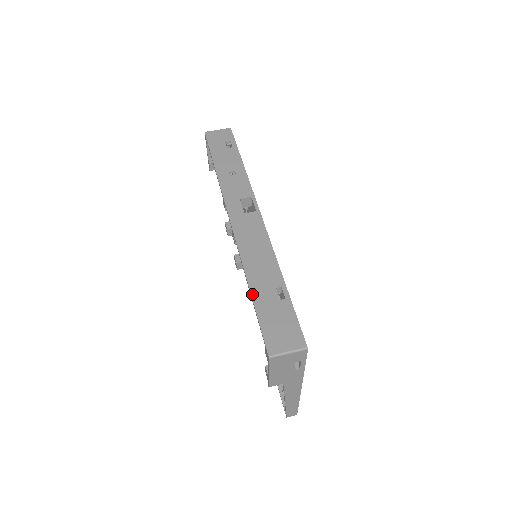
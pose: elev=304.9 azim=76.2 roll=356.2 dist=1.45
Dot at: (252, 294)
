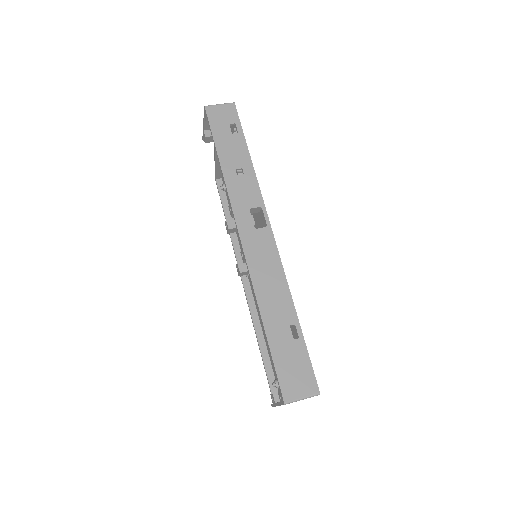
Dot at: (266, 332)
